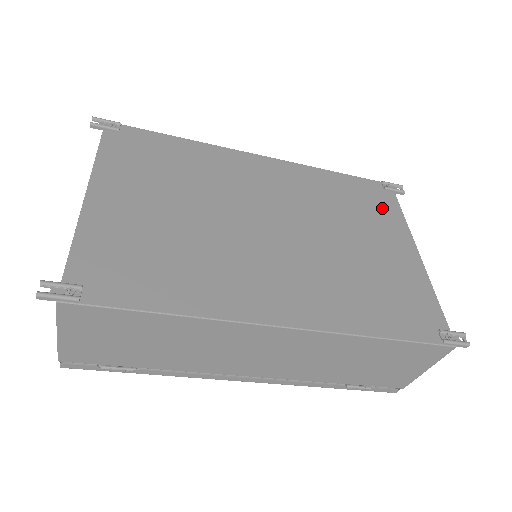
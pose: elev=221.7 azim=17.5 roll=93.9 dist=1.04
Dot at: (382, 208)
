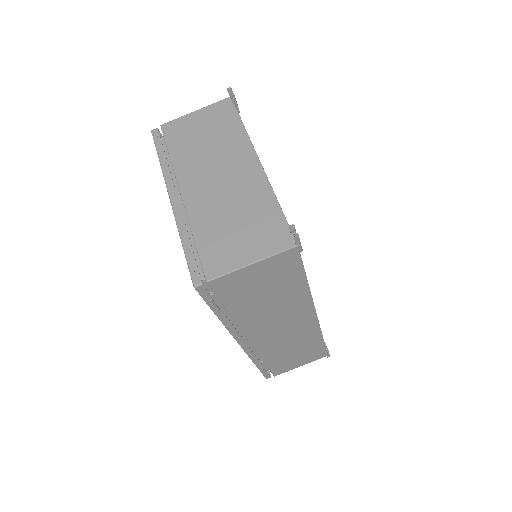
Dot at: occluded
